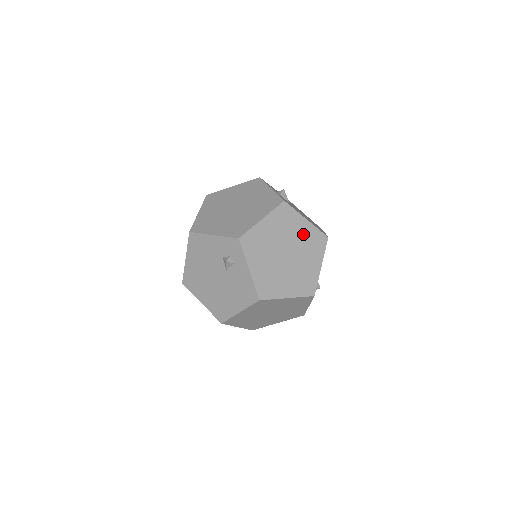
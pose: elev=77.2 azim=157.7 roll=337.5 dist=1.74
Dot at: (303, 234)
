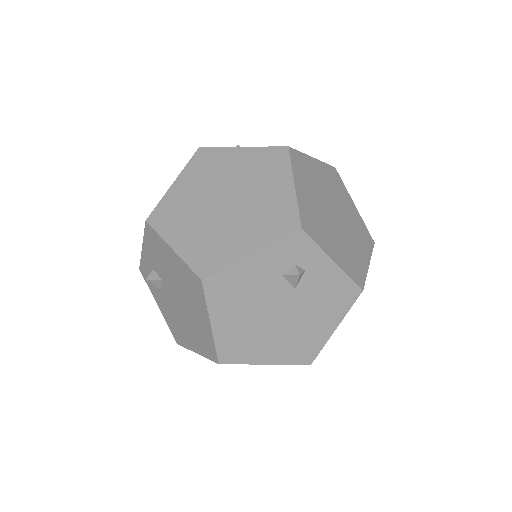
Dot at: (324, 178)
